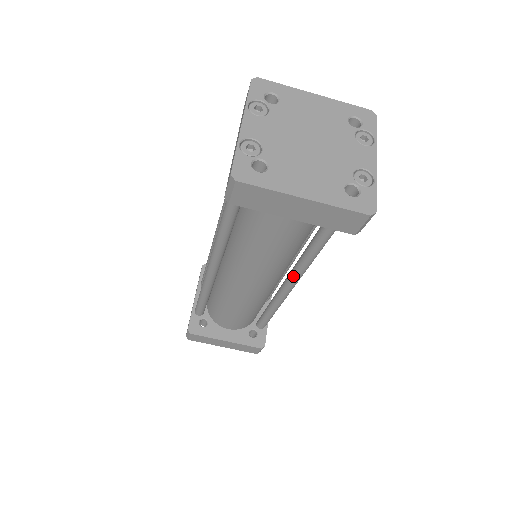
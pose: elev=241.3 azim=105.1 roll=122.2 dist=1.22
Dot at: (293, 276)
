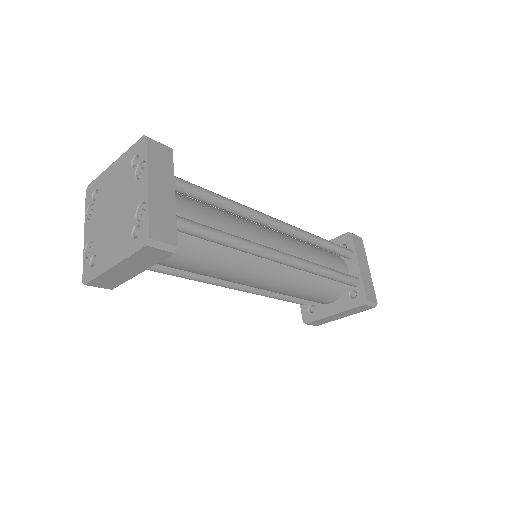
Dot at: occluded
